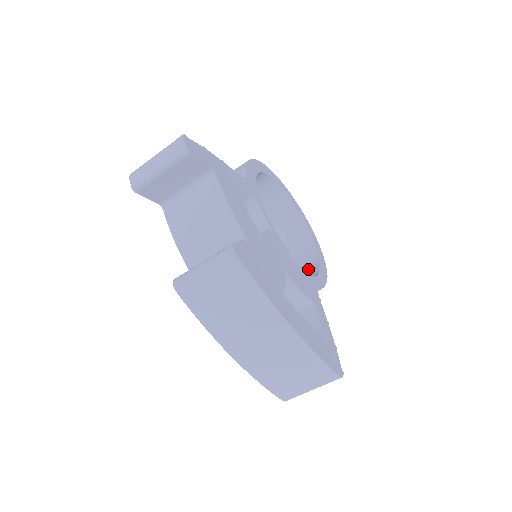
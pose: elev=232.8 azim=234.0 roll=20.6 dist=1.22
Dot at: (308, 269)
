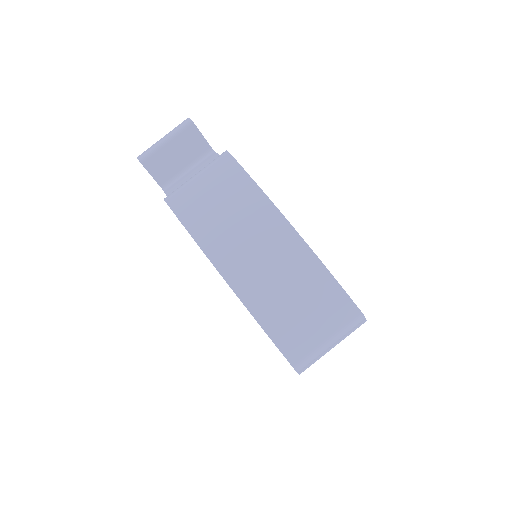
Dot at: occluded
